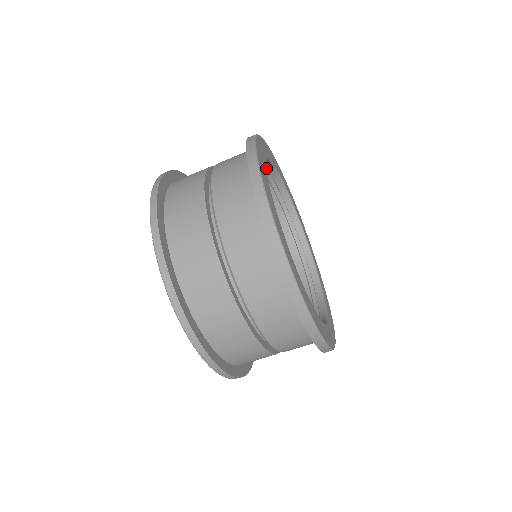
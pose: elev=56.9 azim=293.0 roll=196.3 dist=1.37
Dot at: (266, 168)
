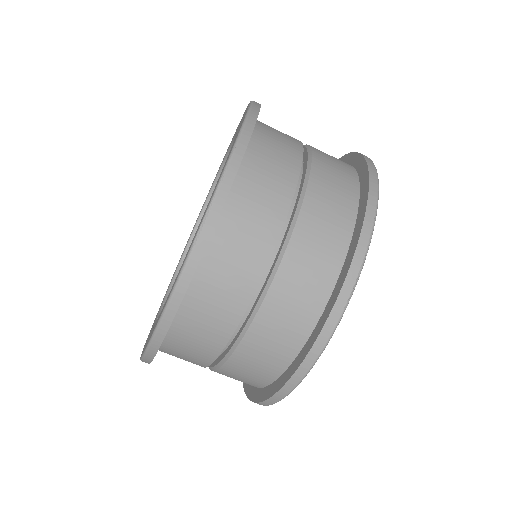
Dot at: occluded
